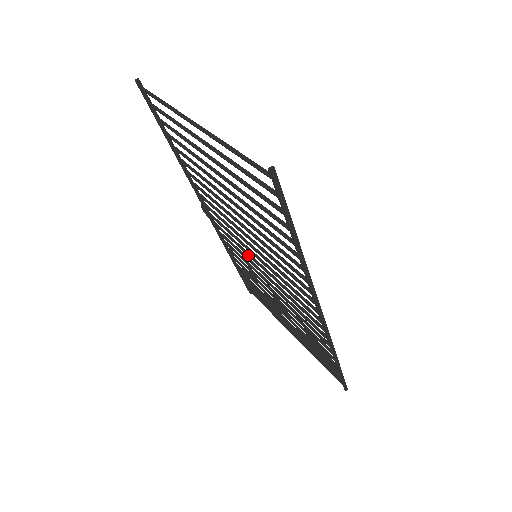
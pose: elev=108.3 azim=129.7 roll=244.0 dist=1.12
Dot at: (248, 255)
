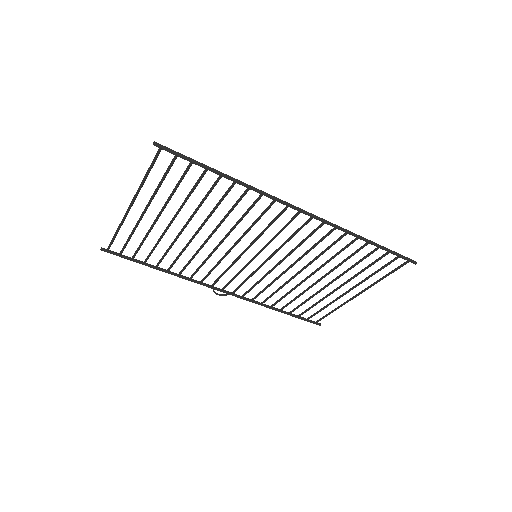
Dot at: (258, 268)
